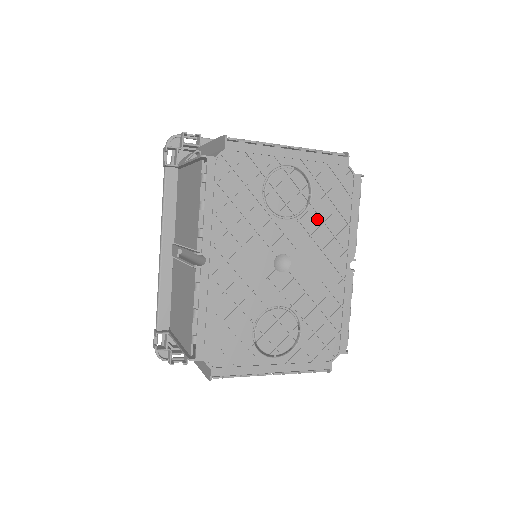
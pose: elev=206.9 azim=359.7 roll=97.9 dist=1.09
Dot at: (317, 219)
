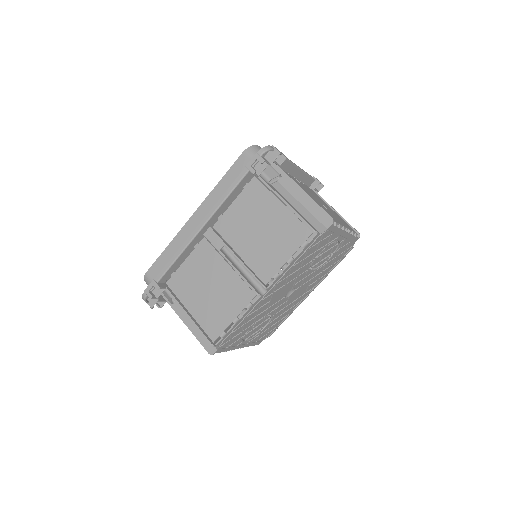
Dot at: (321, 270)
